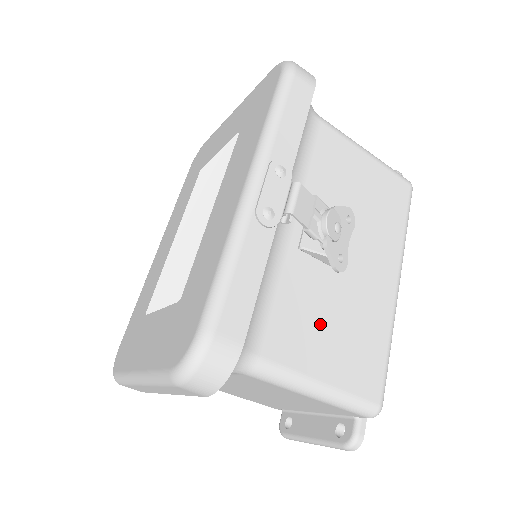
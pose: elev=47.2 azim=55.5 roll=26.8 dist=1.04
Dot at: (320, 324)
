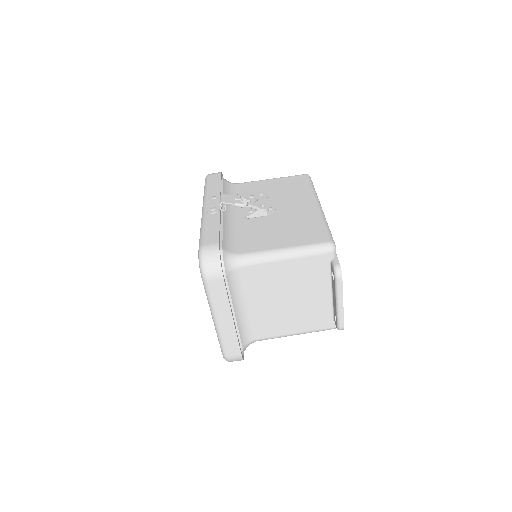
Dot at: (272, 233)
